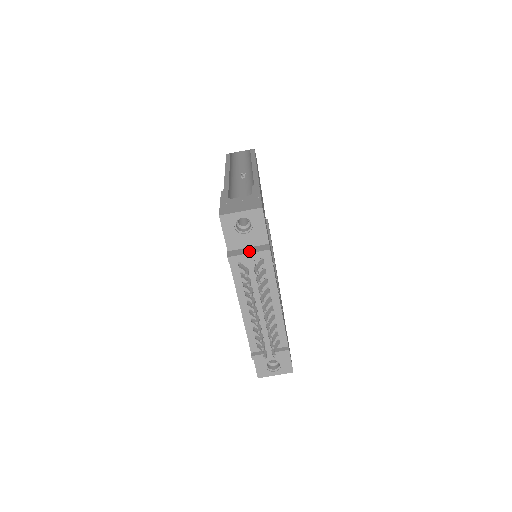
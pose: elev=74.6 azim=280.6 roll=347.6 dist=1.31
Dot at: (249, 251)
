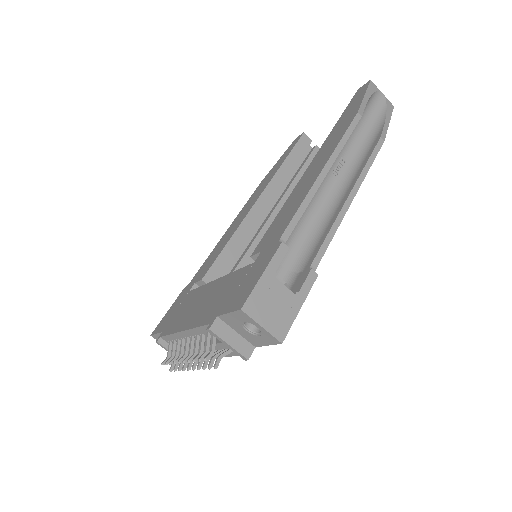
Dot at: (232, 341)
